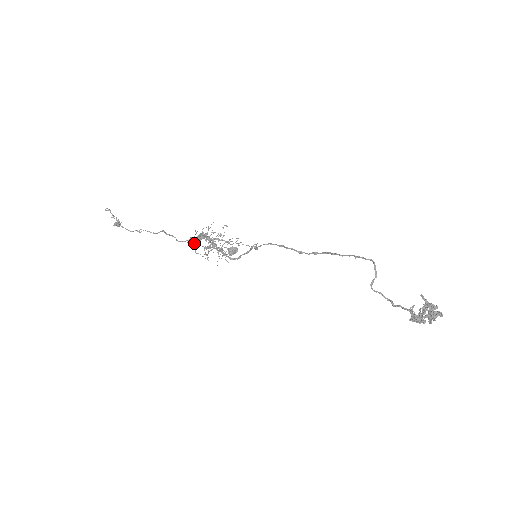
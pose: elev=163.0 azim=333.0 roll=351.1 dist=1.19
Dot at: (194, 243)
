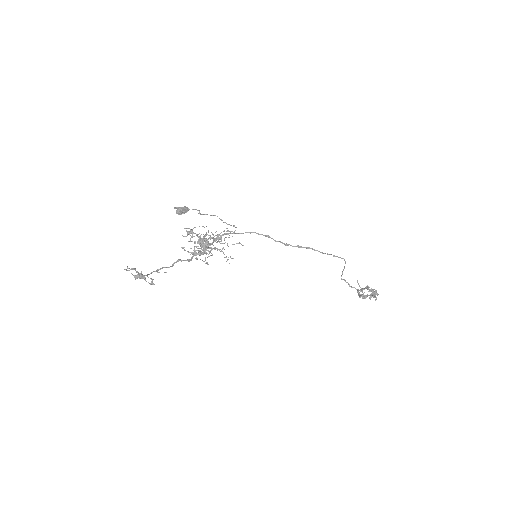
Dot at: (197, 253)
